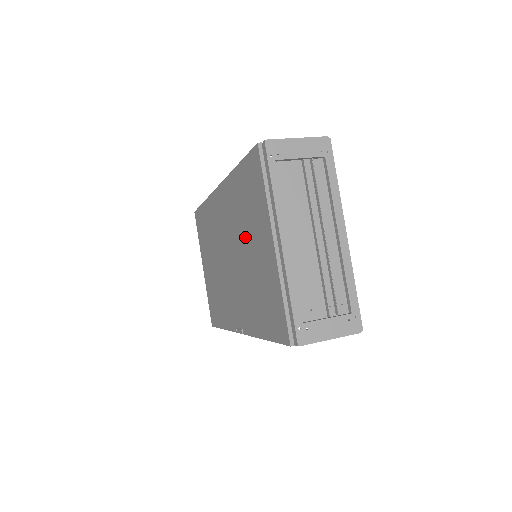
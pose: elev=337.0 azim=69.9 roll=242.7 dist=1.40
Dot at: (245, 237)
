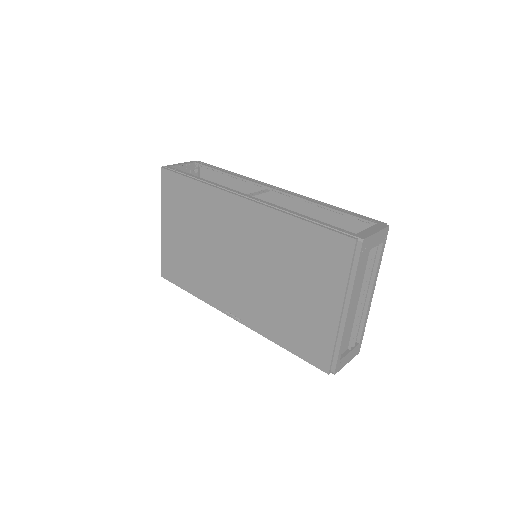
Dot at: (288, 274)
